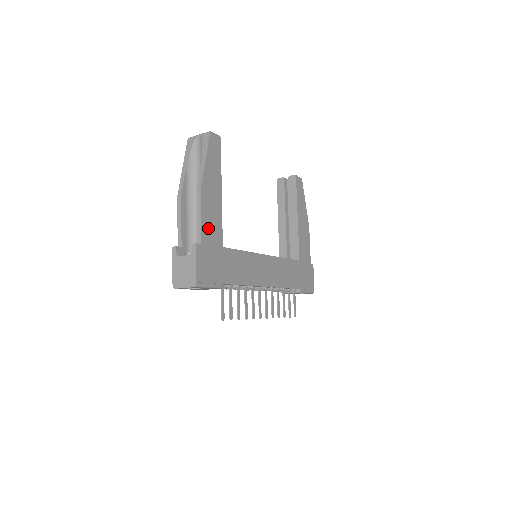
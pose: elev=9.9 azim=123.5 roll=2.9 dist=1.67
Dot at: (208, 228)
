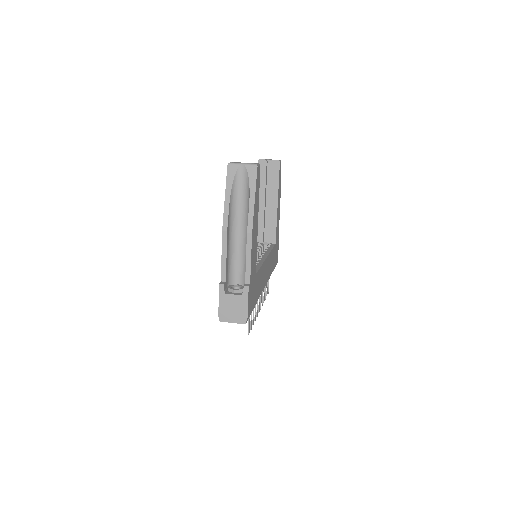
Dot at: (252, 265)
